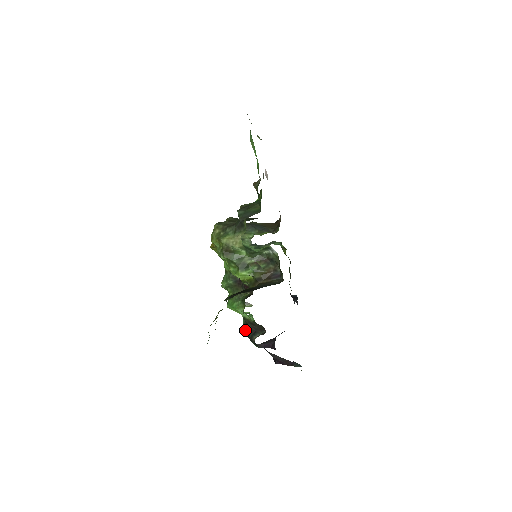
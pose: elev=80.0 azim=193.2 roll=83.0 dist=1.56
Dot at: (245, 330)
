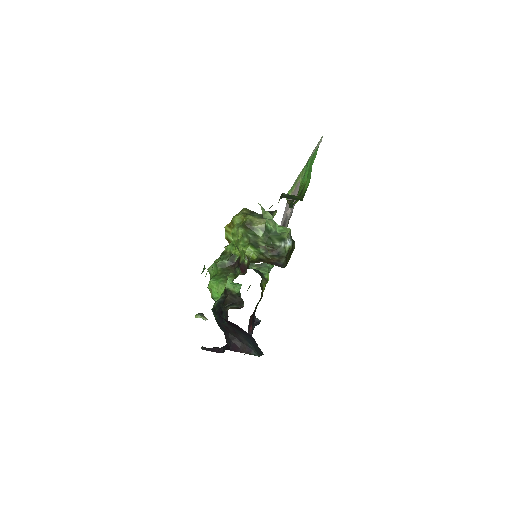
Dot at: (219, 303)
